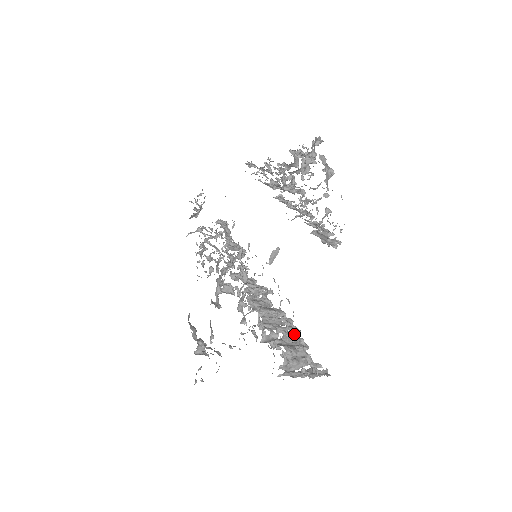
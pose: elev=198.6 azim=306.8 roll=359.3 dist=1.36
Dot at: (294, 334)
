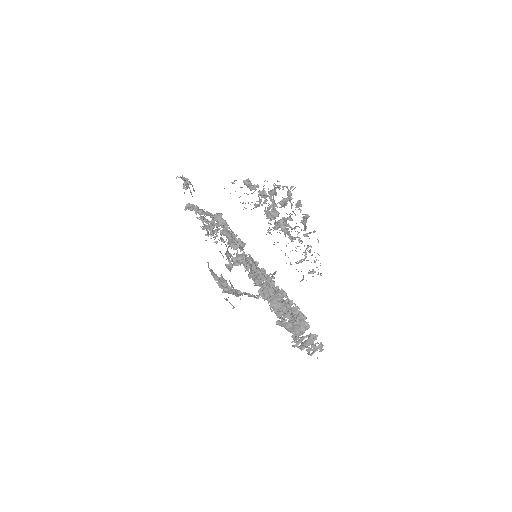
Dot at: (295, 309)
